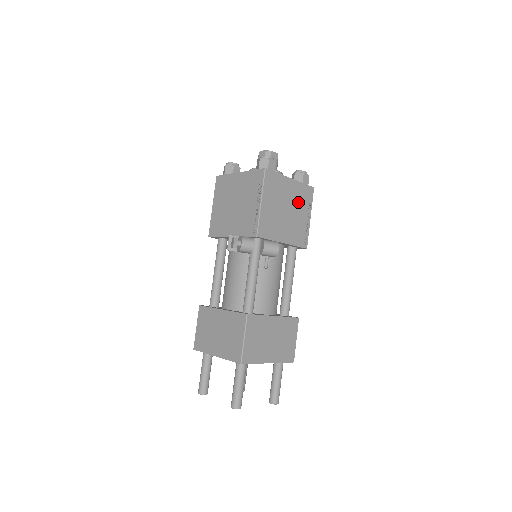
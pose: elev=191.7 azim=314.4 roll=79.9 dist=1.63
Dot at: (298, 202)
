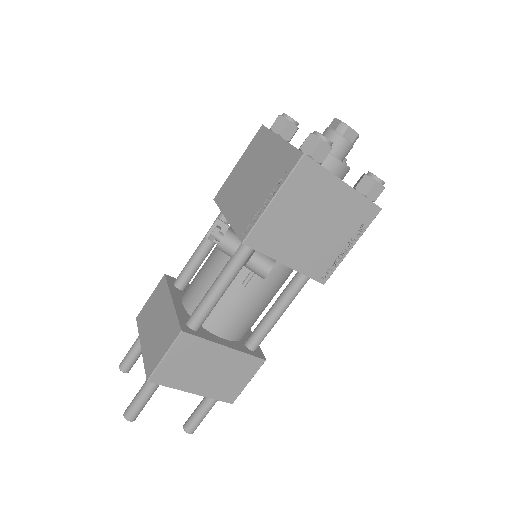
Dot at: (341, 220)
